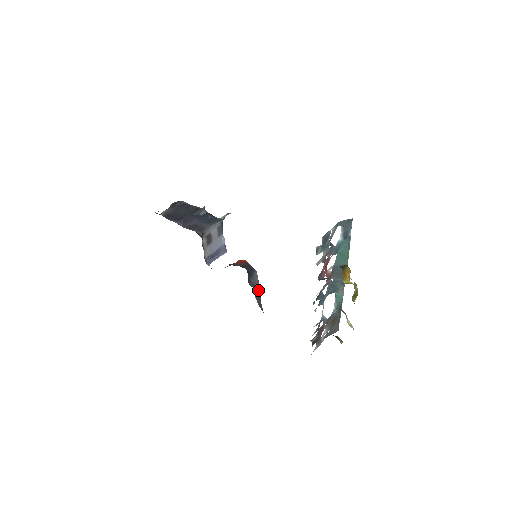
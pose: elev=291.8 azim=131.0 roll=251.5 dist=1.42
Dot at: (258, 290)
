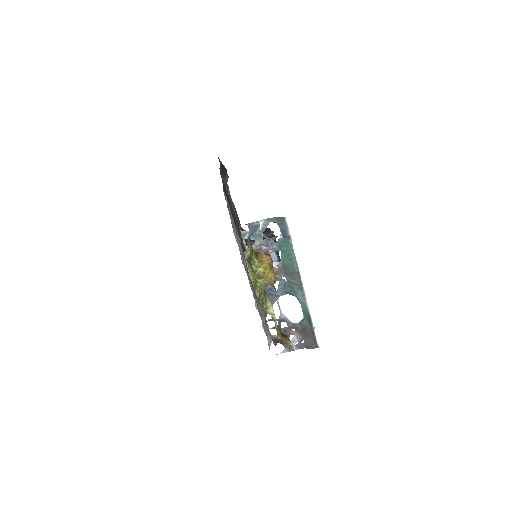
Dot at: occluded
